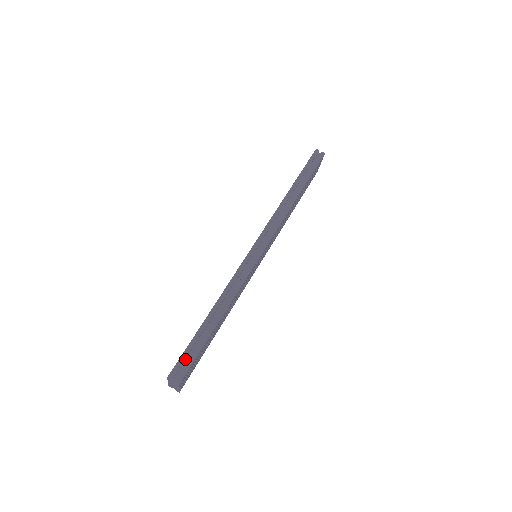
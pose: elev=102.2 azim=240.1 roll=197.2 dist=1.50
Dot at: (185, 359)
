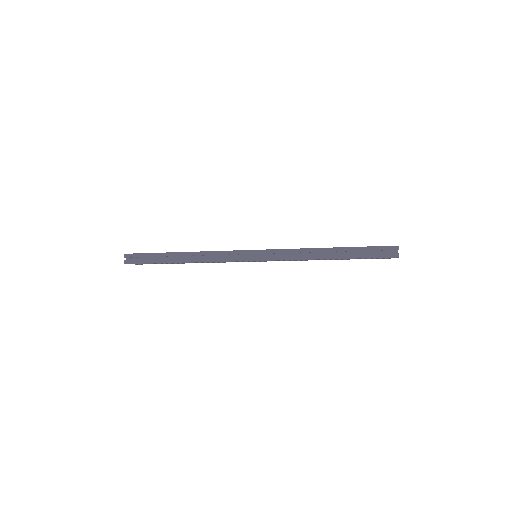
Dot at: (143, 257)
